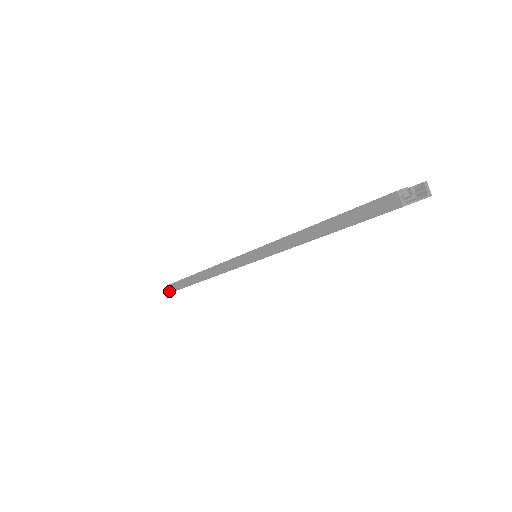
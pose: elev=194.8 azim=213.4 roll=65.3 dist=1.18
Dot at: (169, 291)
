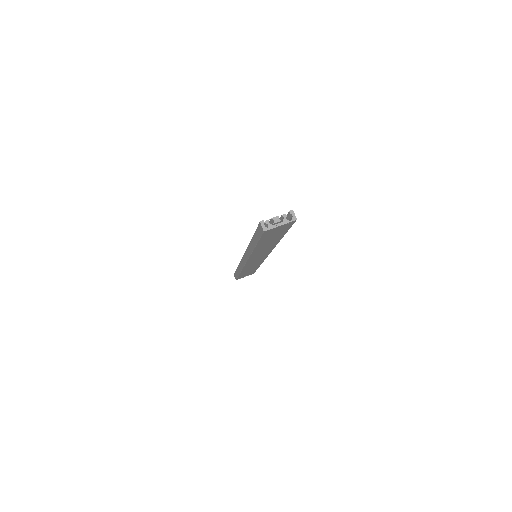
Dot at: occluded
